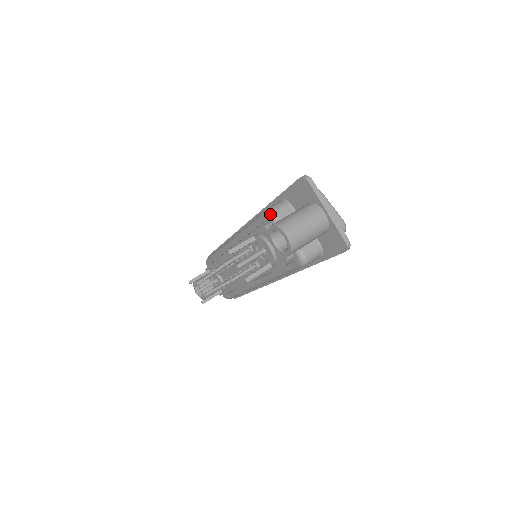
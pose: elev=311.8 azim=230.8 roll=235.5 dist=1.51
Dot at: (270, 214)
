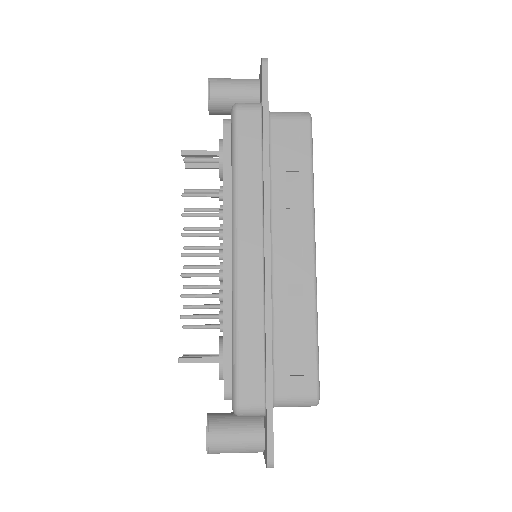
Dot at: occluded
